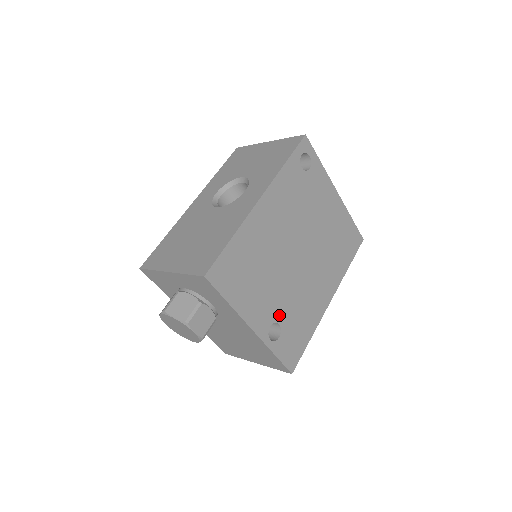
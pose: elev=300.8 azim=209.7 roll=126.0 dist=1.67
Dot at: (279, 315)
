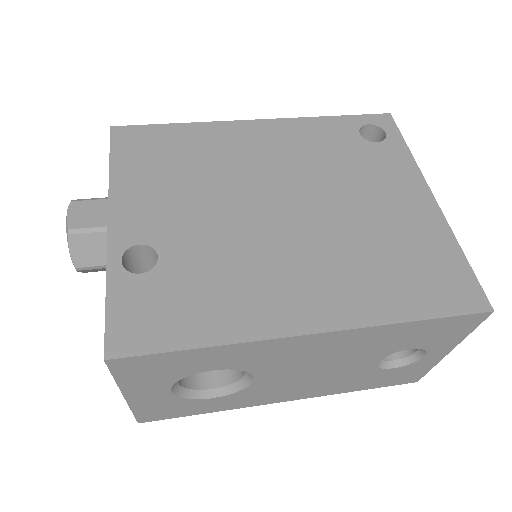
Dot at: (171, 246)
